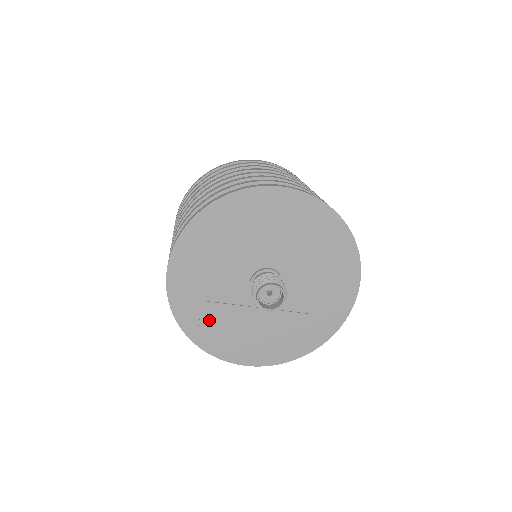
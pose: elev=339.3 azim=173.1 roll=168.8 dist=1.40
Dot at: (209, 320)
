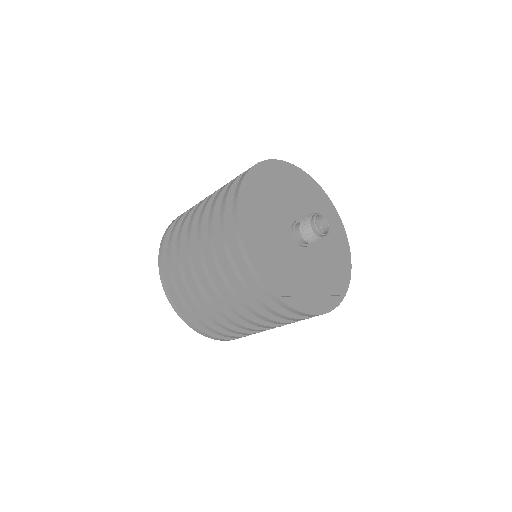
Dot at: (280, 272)
